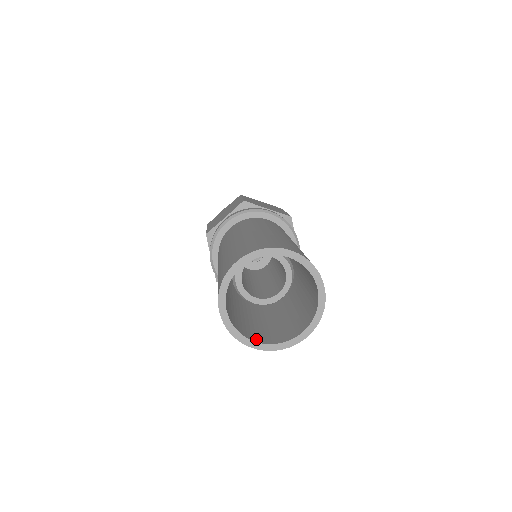
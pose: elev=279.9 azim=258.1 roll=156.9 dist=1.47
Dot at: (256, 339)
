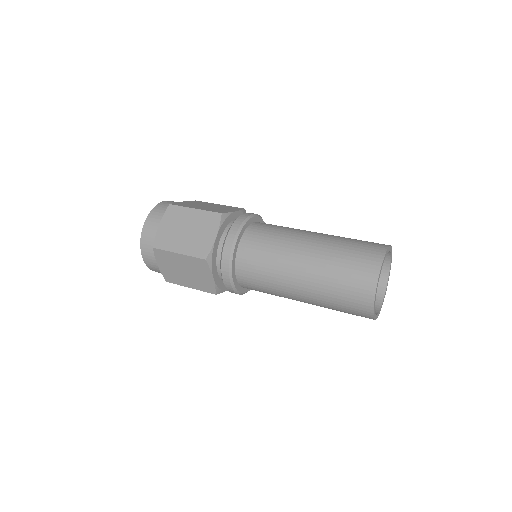
Dot at: occluded
